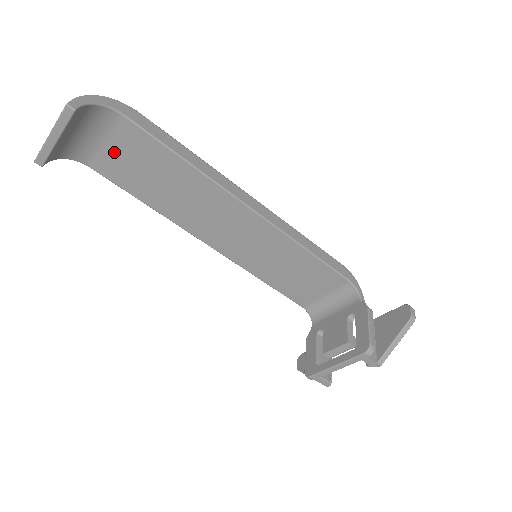
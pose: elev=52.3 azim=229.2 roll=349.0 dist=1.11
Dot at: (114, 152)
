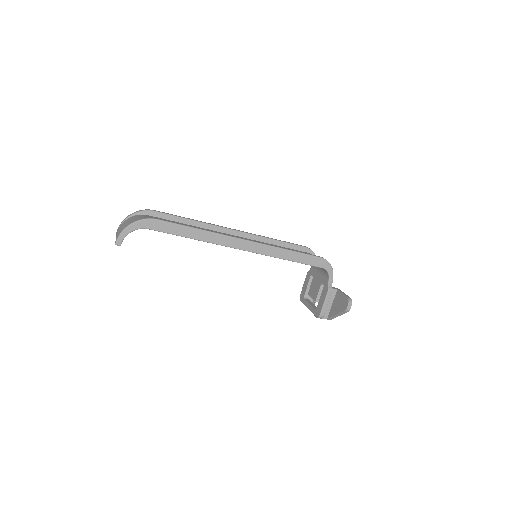
Dot at: occluded
